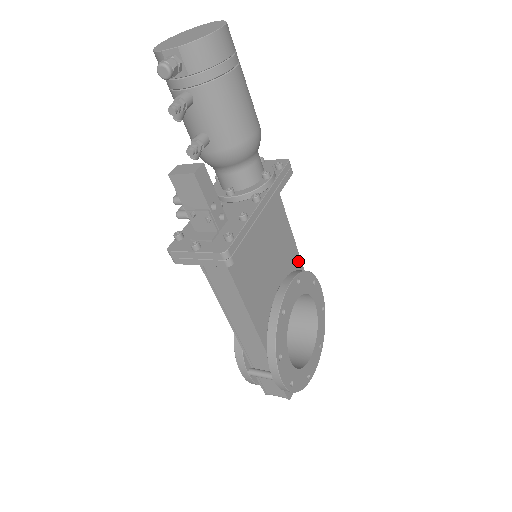
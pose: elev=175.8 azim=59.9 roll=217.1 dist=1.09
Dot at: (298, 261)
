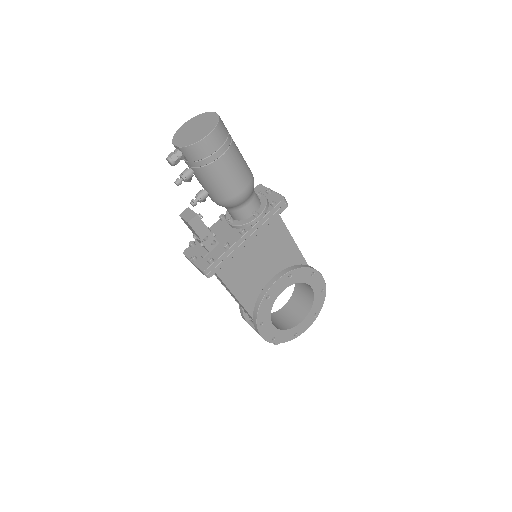
Dot at: (300, 258)
